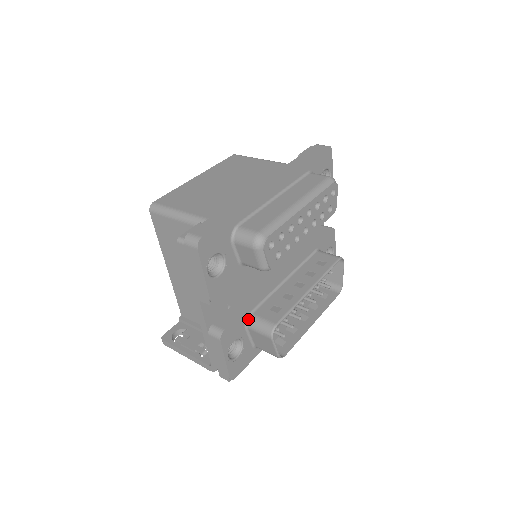
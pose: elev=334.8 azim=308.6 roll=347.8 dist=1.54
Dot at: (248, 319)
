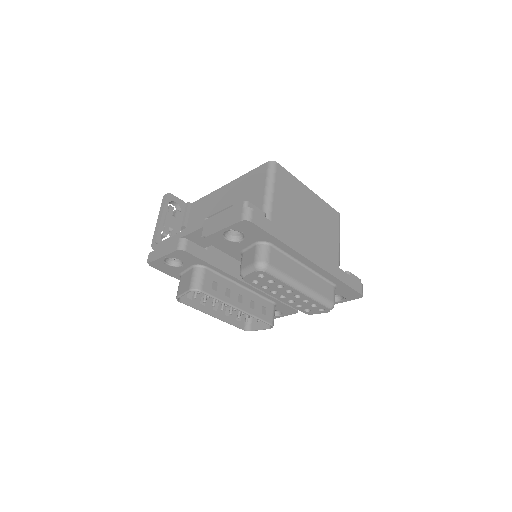
Dot at: (201, 266)
